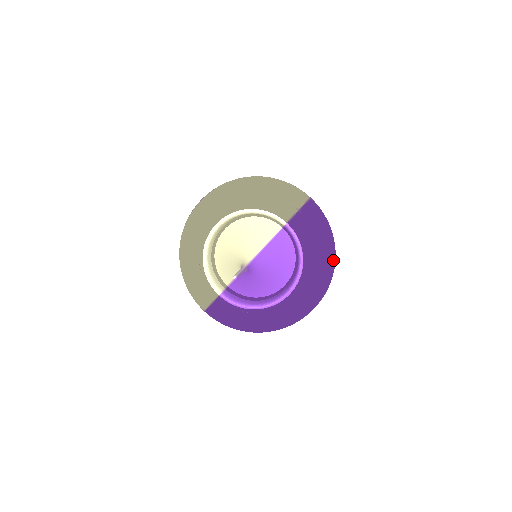
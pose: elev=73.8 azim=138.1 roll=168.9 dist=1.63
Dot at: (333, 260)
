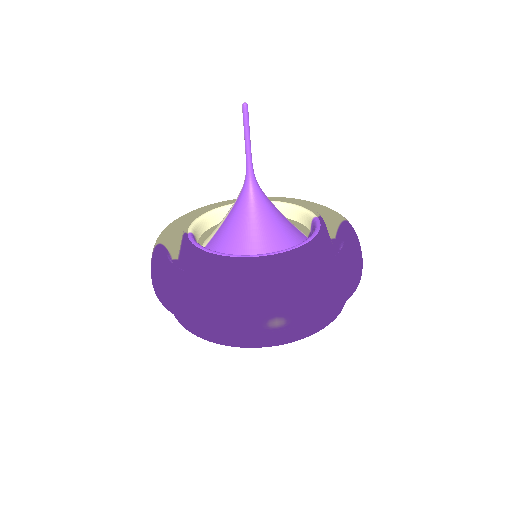
Dot at: (346, 273)
